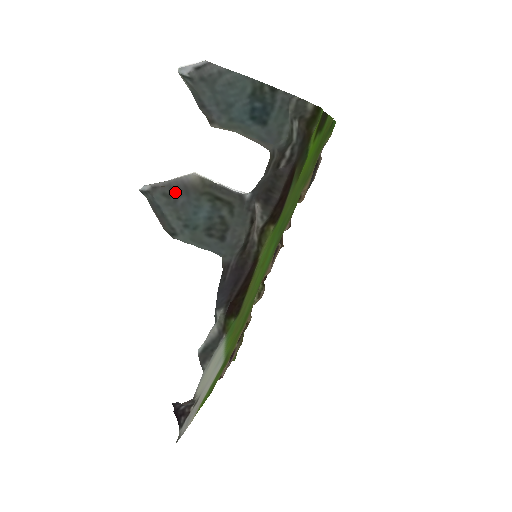
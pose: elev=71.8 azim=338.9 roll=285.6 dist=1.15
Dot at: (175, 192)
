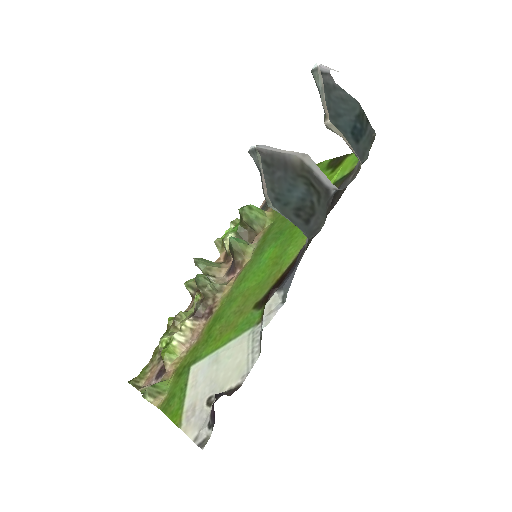
Dot at: (275, 164)
